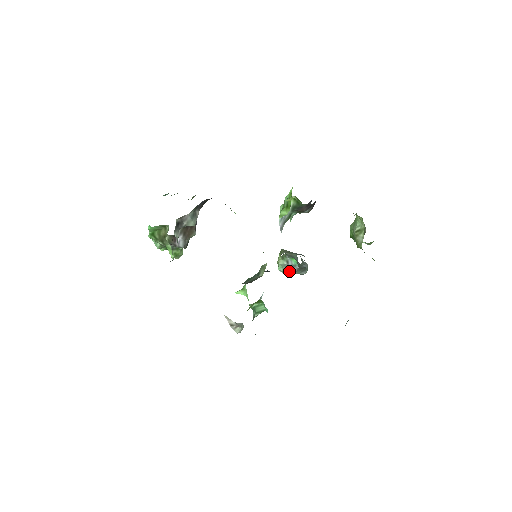
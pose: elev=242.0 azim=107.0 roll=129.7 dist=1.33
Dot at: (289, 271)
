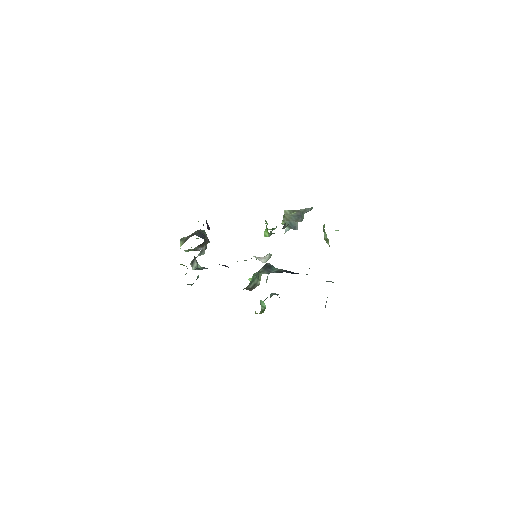
Dot at: occluded
